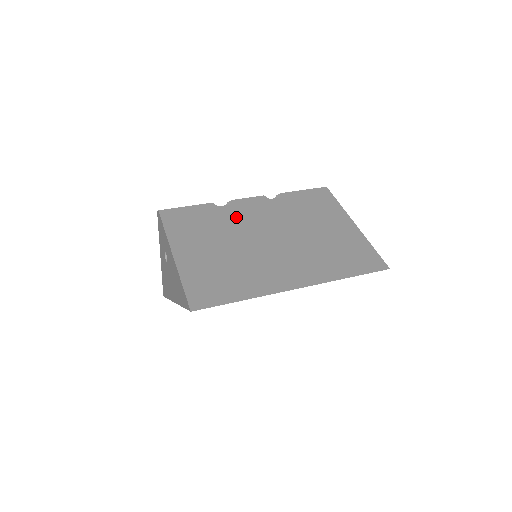
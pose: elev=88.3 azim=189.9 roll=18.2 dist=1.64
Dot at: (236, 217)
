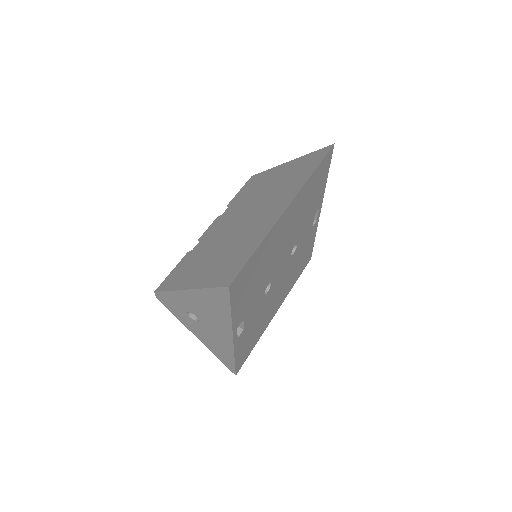
Dot at: (210, 239)
